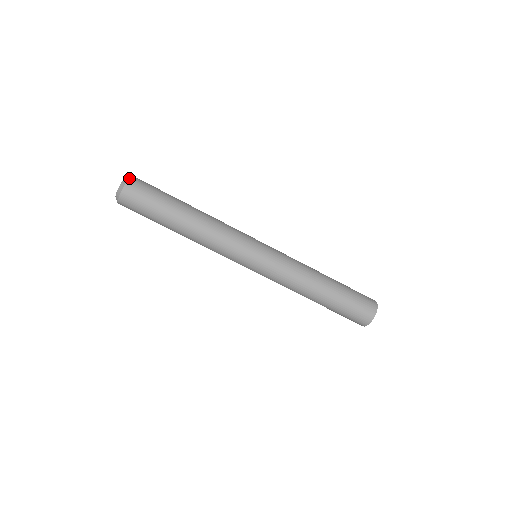
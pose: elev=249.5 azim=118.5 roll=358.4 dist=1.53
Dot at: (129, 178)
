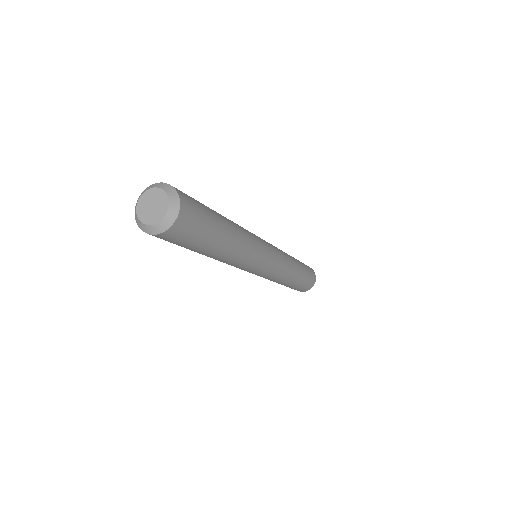
Dot at: (163, 232)
